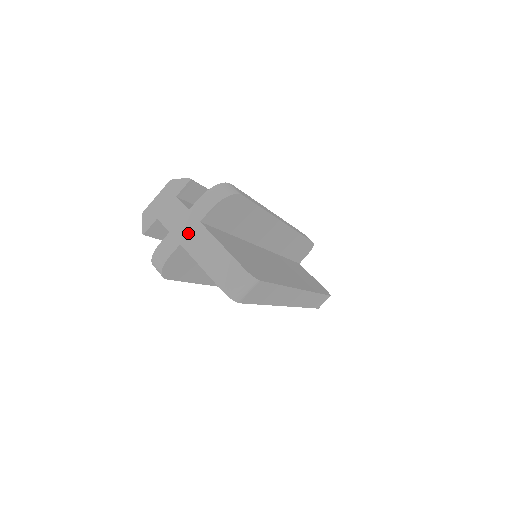
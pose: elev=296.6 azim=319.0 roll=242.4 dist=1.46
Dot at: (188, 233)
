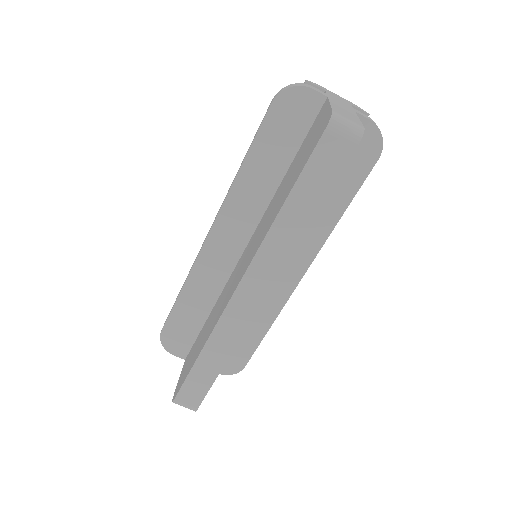
Dot at: (340, 103)
